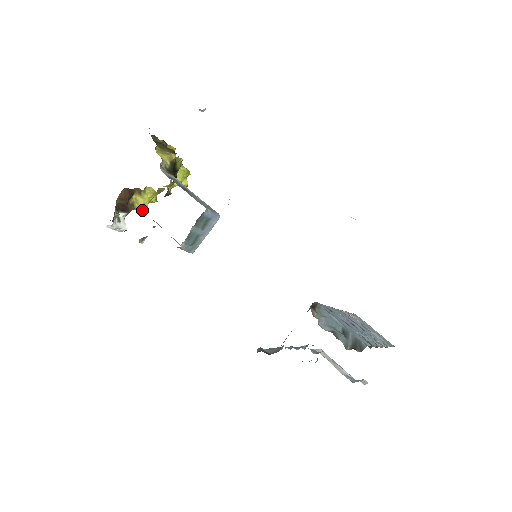
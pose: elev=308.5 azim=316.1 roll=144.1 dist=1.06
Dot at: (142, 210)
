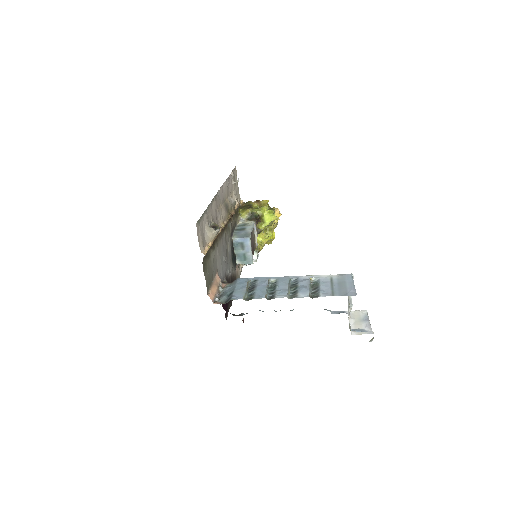
Dot at: (261, 245)
